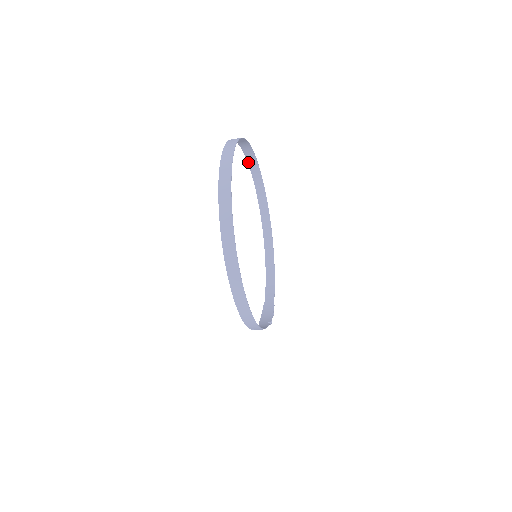
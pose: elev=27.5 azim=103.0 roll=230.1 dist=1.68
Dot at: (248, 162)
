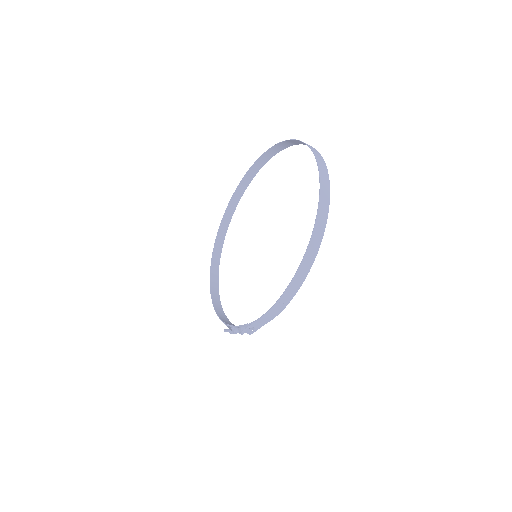
Dot at: (233, 195)
